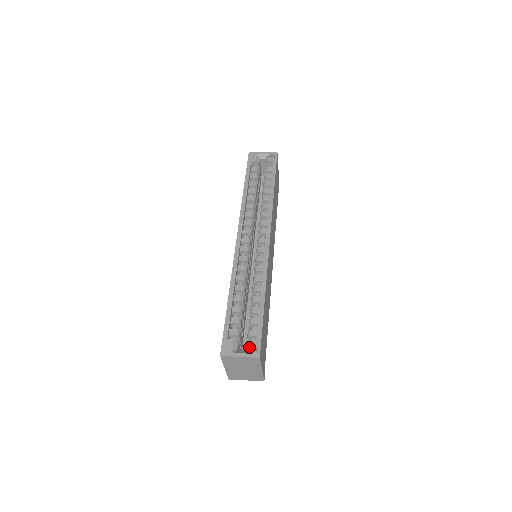
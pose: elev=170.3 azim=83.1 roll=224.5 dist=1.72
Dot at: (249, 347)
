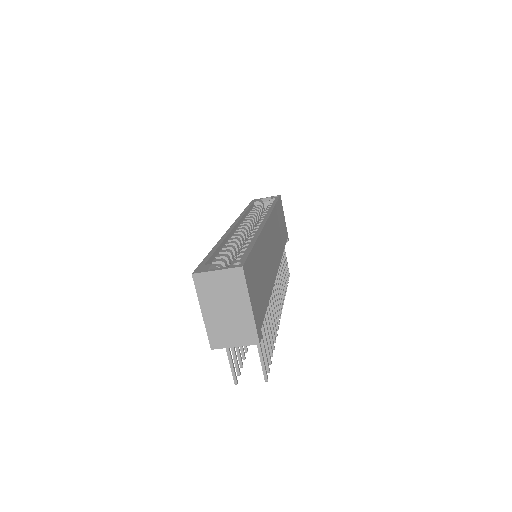
Dot at: (230, 264)
